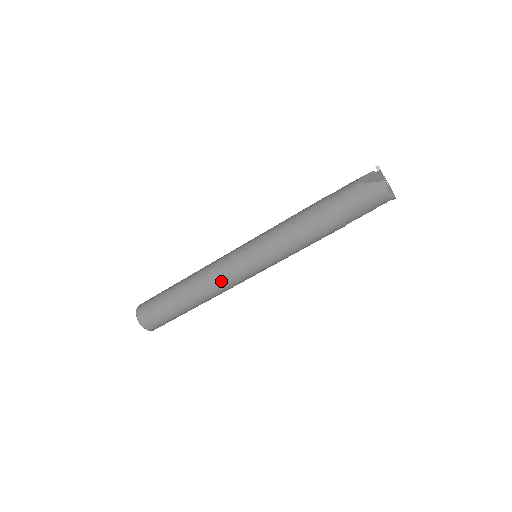
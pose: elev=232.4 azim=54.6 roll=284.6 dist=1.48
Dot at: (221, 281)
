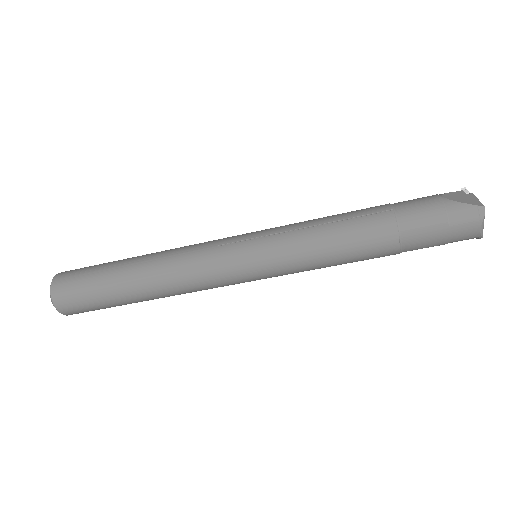
Dot at: (195, 274)
